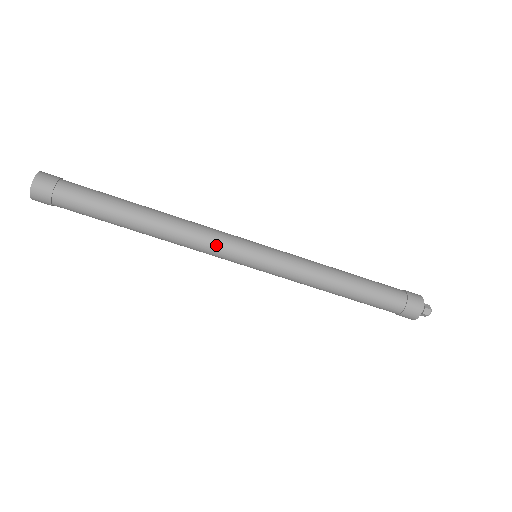
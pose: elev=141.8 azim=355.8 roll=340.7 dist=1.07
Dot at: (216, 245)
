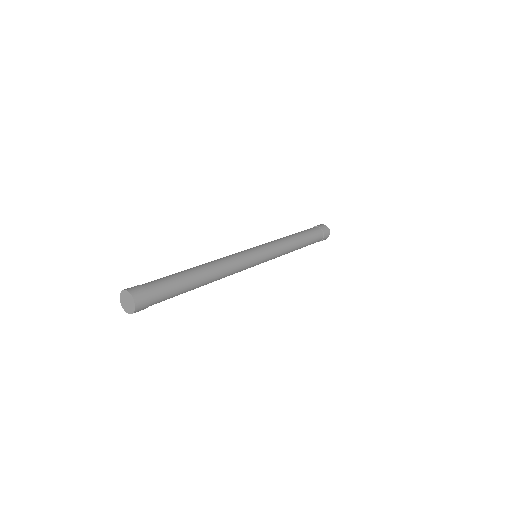
Dot at: (242, 270)
